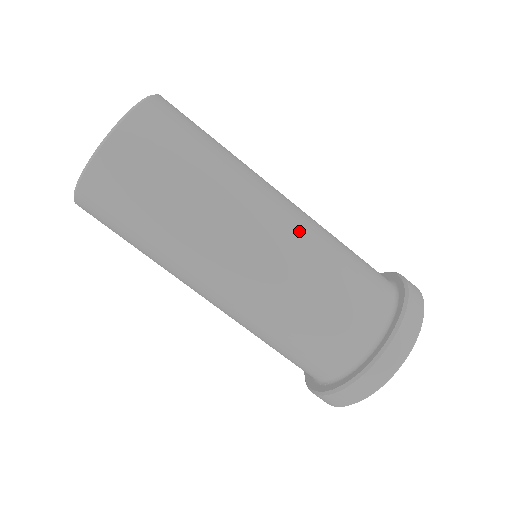
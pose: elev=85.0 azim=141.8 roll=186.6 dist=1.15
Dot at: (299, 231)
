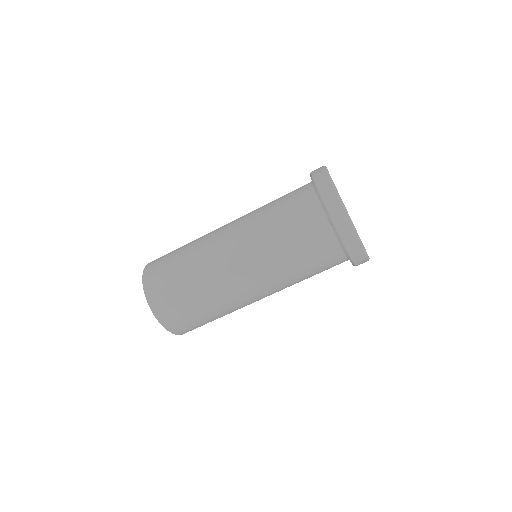
Dot at: occluded
